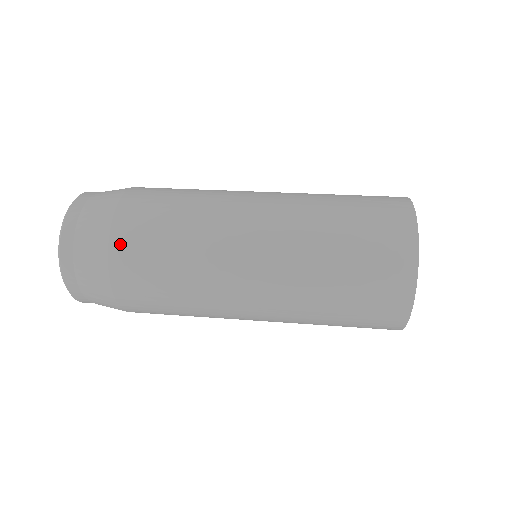
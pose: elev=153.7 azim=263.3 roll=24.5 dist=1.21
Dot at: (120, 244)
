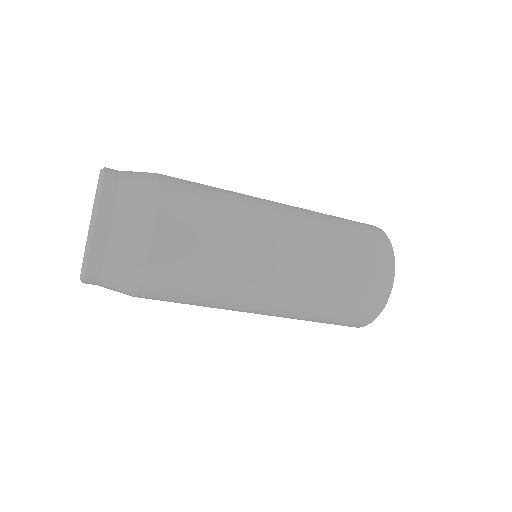
Dot at: (170, 199)
